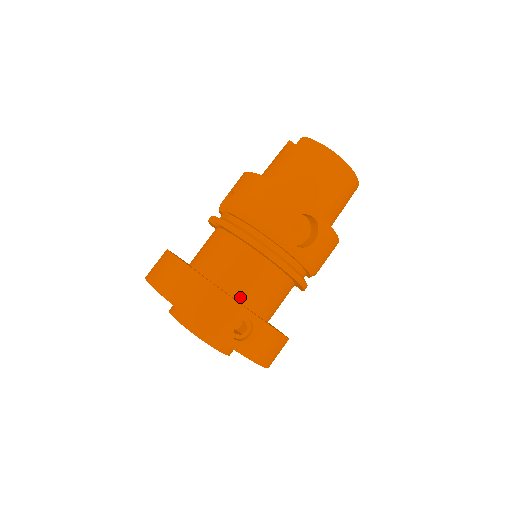
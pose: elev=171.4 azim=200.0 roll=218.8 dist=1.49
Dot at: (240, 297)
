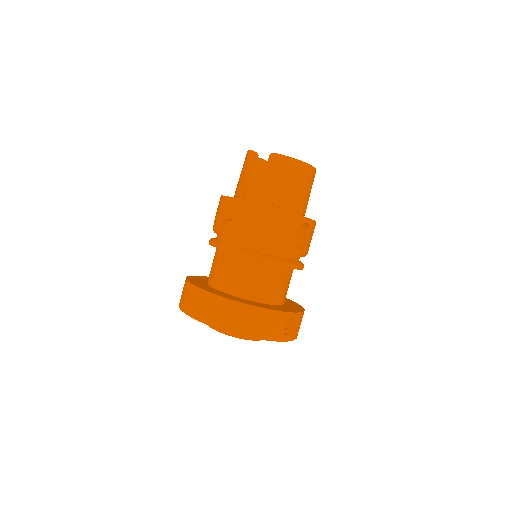
Dot at: (272, 301)
